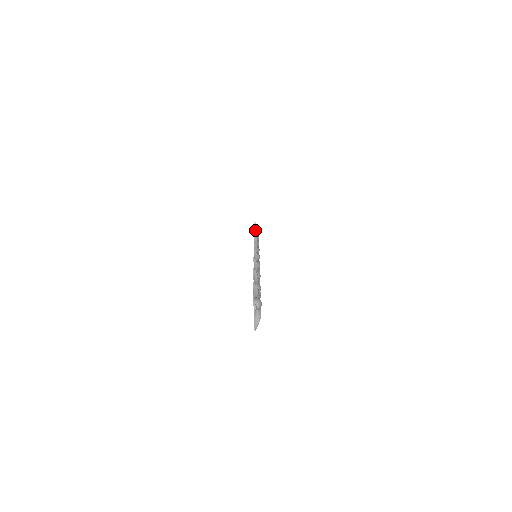
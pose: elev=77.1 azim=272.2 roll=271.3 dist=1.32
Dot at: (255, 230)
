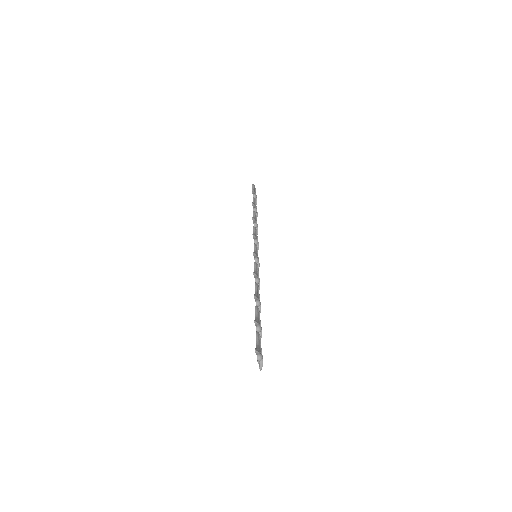
Dot at: (253, 205)
